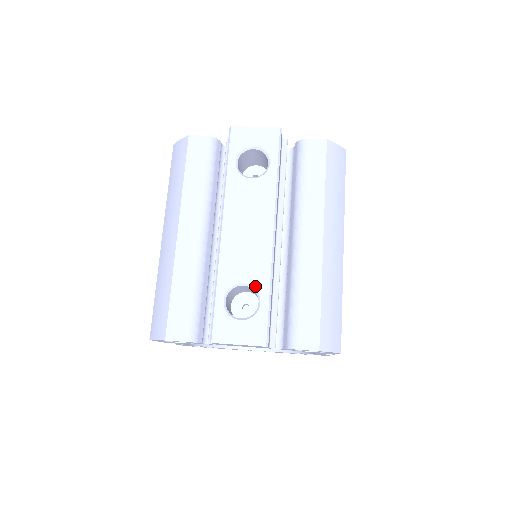
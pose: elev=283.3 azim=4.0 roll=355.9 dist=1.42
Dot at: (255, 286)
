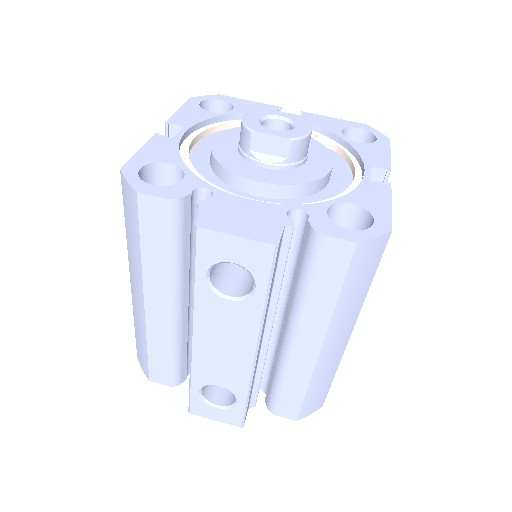
Dot at: (232, 391)
